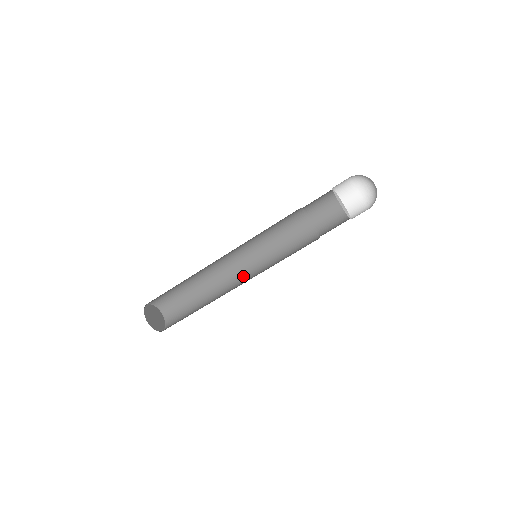
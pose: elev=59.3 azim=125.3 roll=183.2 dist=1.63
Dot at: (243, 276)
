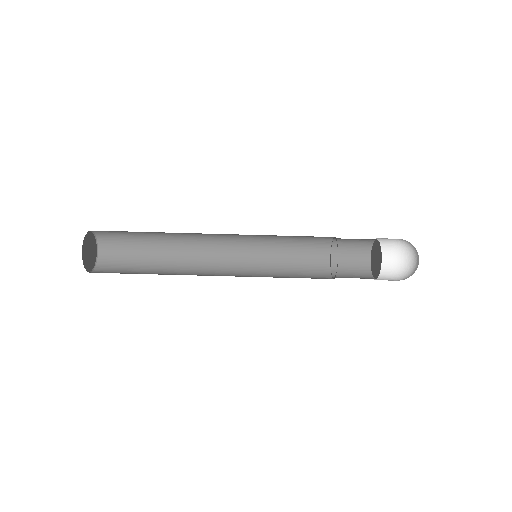
Dot at: (222, 274)
